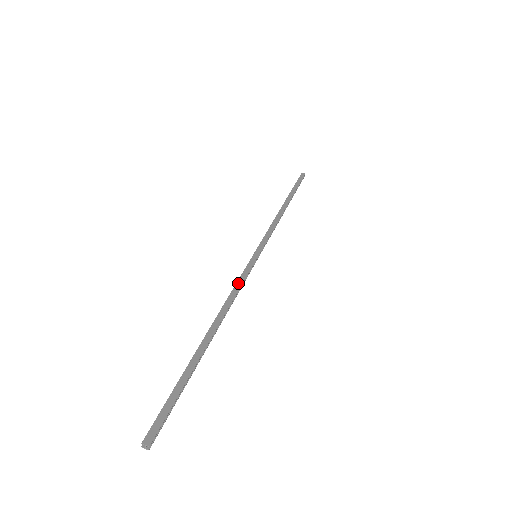
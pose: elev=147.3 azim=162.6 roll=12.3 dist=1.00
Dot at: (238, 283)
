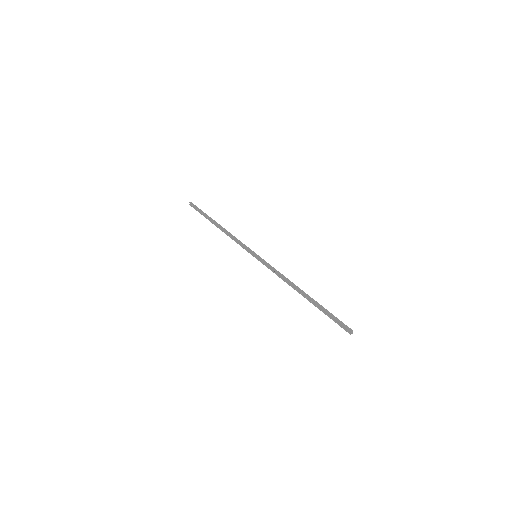
Dot at: (275, 270)
